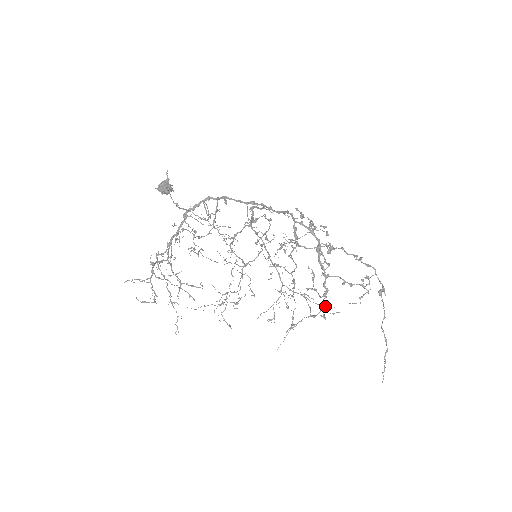
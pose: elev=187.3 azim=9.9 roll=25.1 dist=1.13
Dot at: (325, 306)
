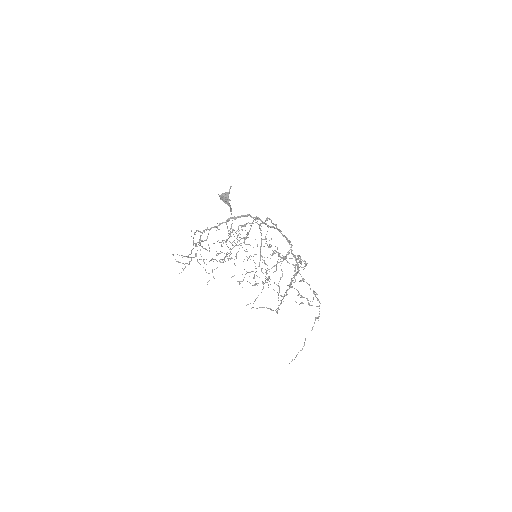
Dot at: (278, 294)
